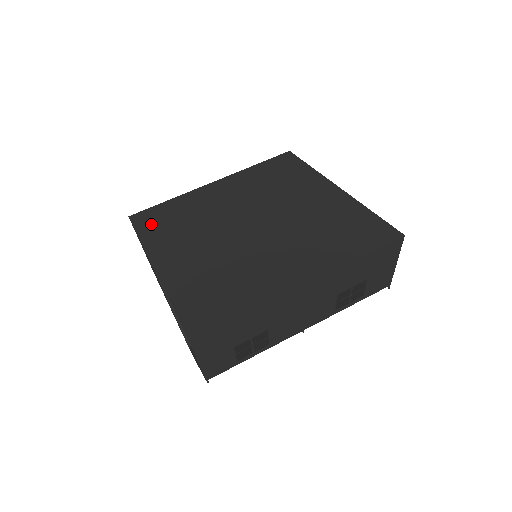
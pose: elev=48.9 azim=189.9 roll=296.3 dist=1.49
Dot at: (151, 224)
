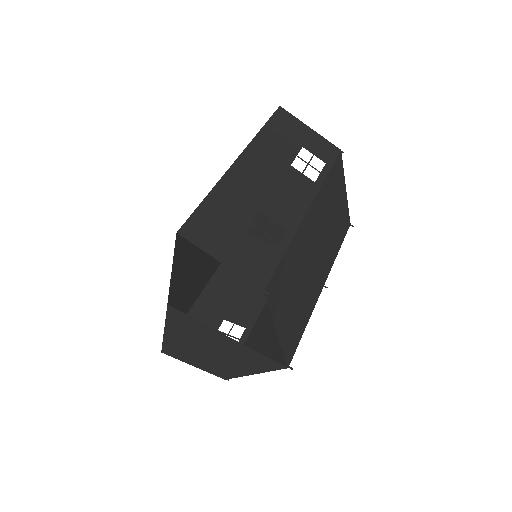
Dot at: occluded
